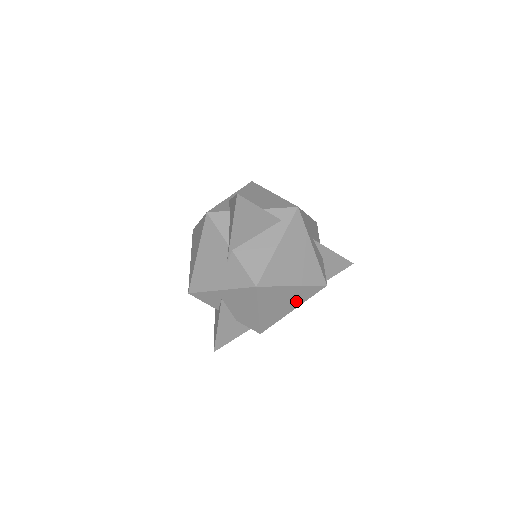
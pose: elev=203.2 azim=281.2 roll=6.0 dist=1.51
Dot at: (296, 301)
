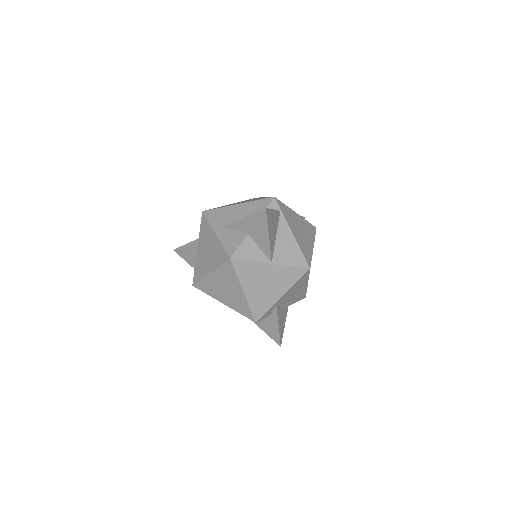
Dot at: occluded
